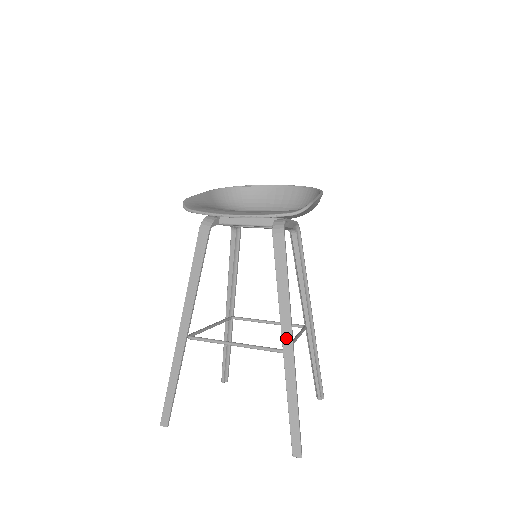
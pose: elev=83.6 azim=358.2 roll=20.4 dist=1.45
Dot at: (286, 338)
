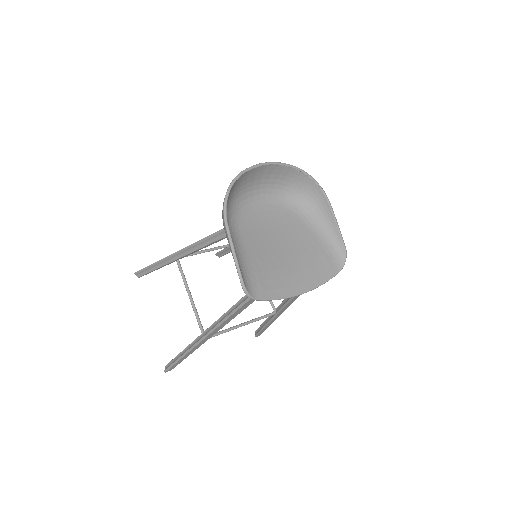
Dot at: (283, 310)
